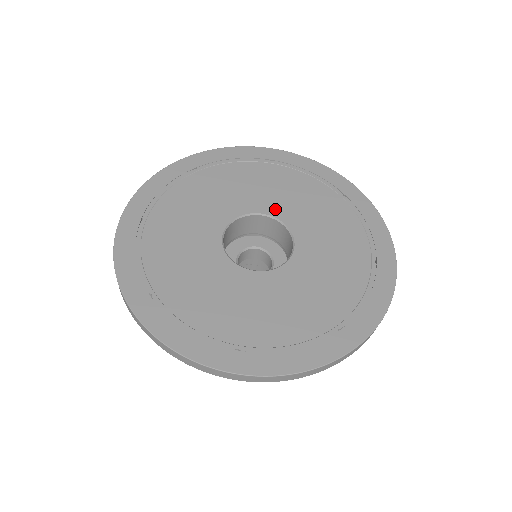
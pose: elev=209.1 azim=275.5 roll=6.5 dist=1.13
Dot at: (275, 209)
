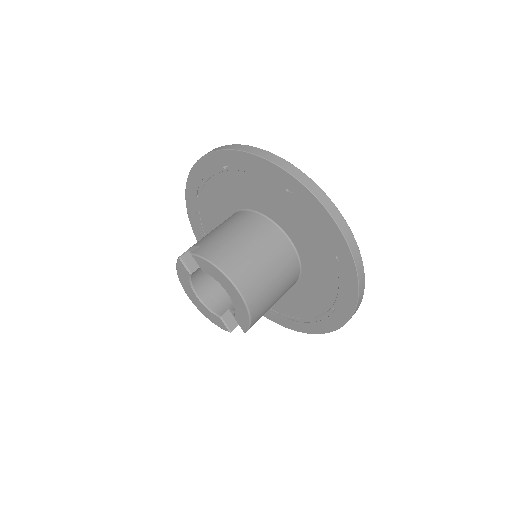
Dot at: occluded
